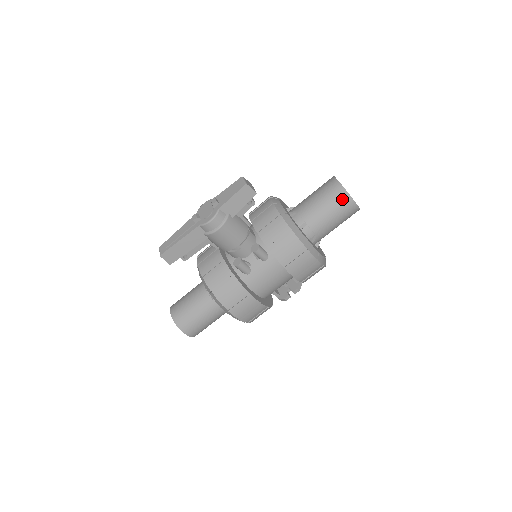
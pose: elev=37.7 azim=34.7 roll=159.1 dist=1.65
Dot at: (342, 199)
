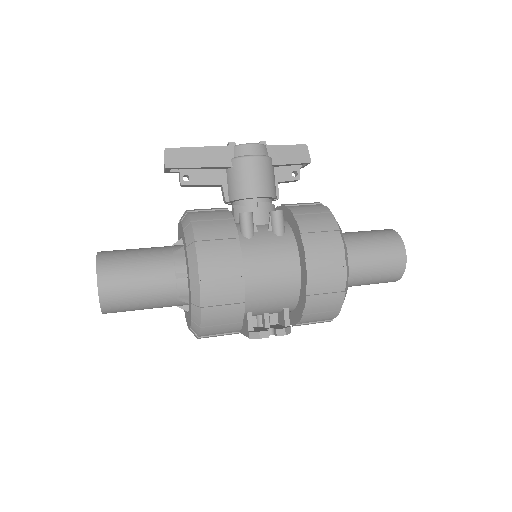
Dot at: (392, 239)
